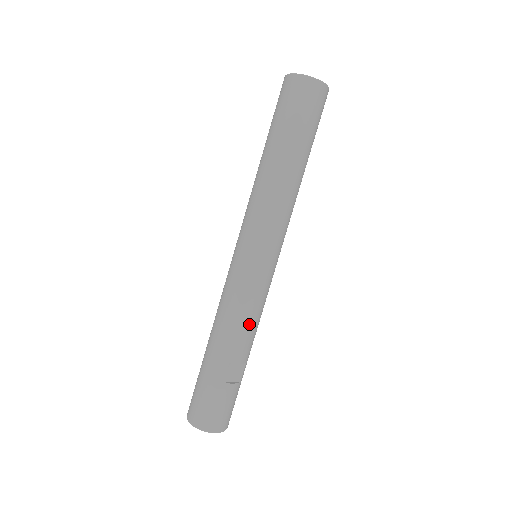
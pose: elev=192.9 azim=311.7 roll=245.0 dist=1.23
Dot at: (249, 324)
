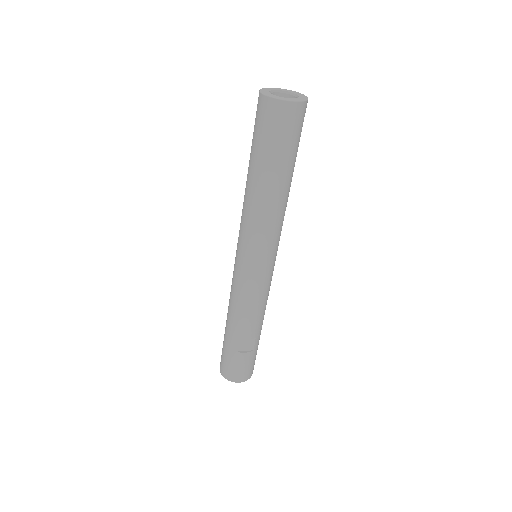
Dot at: (250, 313)
